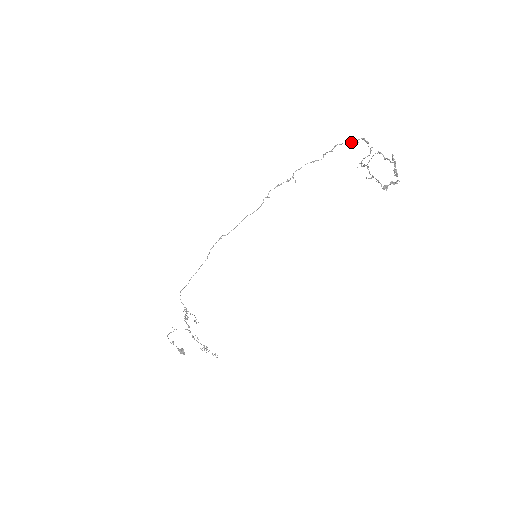
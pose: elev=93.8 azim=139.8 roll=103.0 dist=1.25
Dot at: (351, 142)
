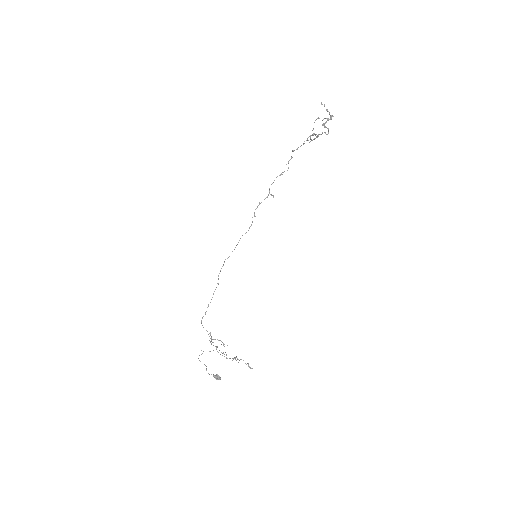
Dot at: (303, 143)
